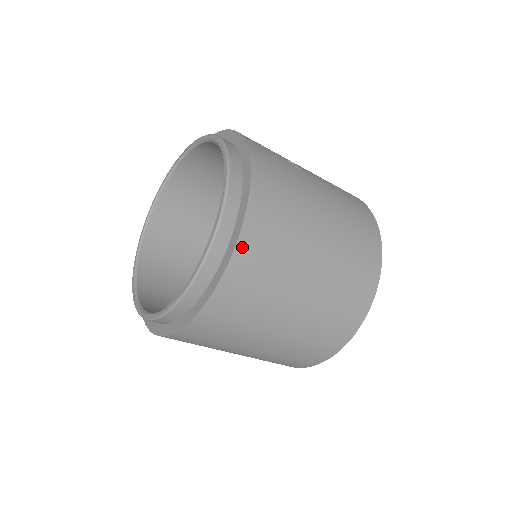
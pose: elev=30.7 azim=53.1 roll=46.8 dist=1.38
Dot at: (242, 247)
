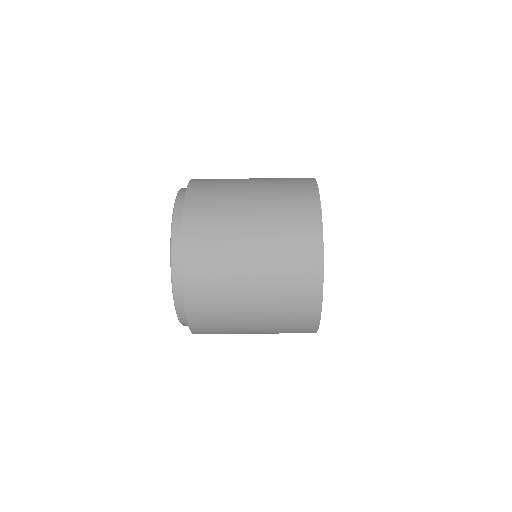
Dot at: (187, 233)
